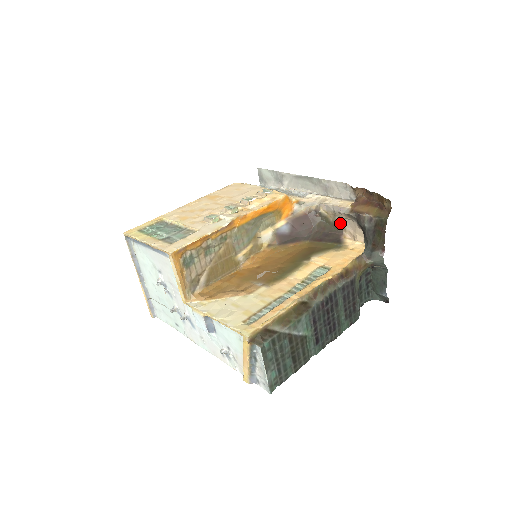
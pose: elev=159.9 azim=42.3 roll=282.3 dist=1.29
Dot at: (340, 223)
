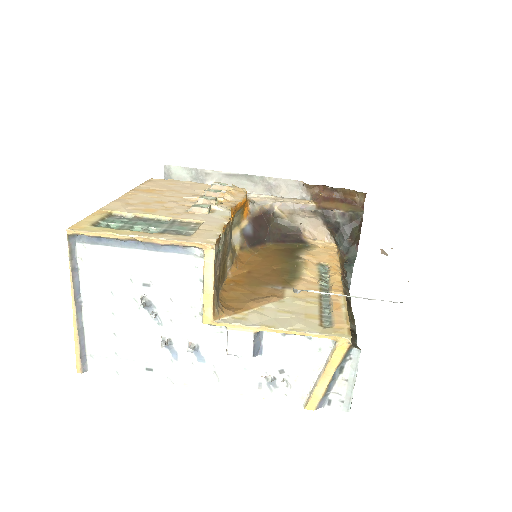
Dot at: (298, 222)
